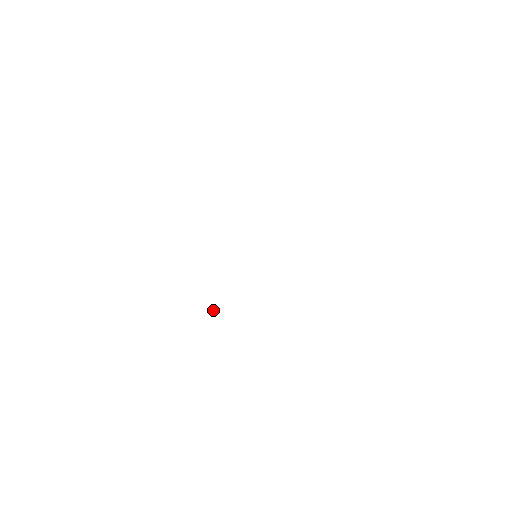
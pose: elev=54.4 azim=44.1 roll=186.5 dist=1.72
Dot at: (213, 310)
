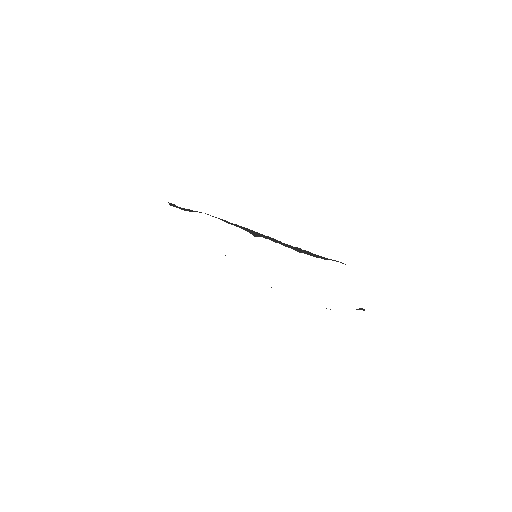
Dot at: occluded
